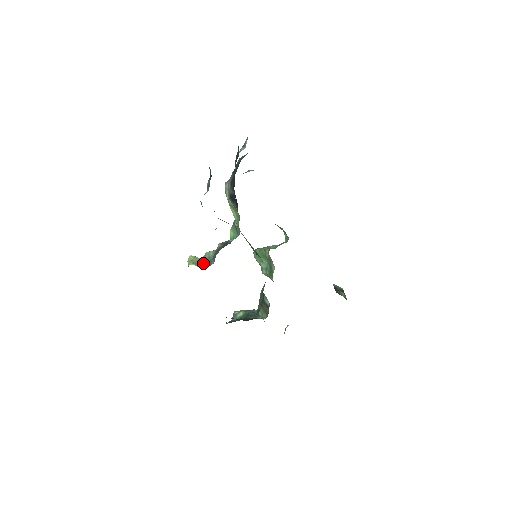
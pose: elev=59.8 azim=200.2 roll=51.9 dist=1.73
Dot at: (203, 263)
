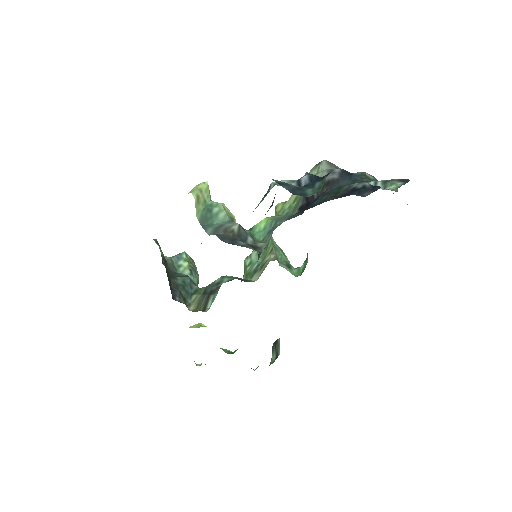
Dot at: (204, 212)
